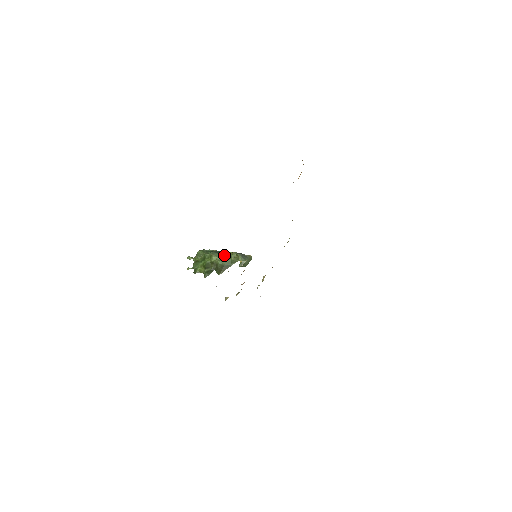
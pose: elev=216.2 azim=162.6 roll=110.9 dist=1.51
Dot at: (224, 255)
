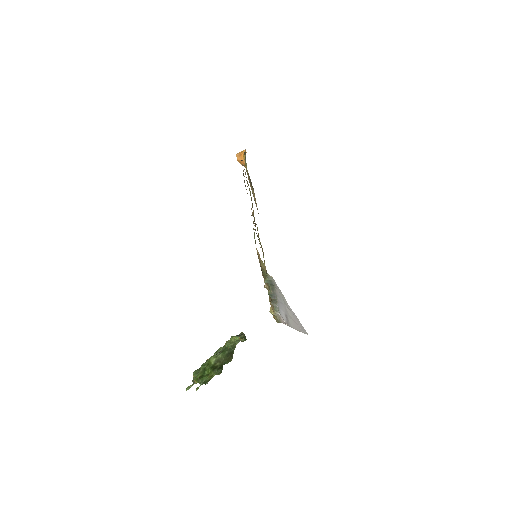
Dot at: (220, 351)
